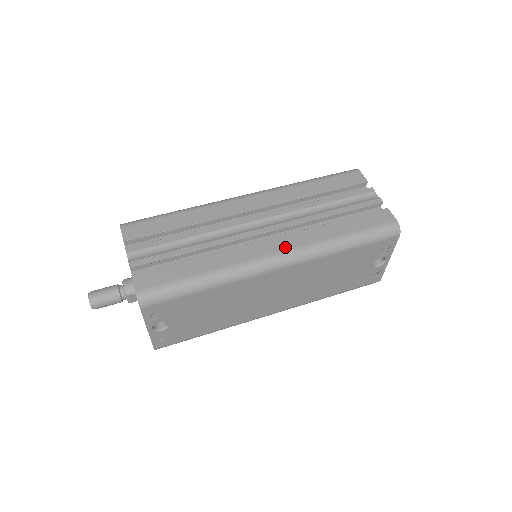
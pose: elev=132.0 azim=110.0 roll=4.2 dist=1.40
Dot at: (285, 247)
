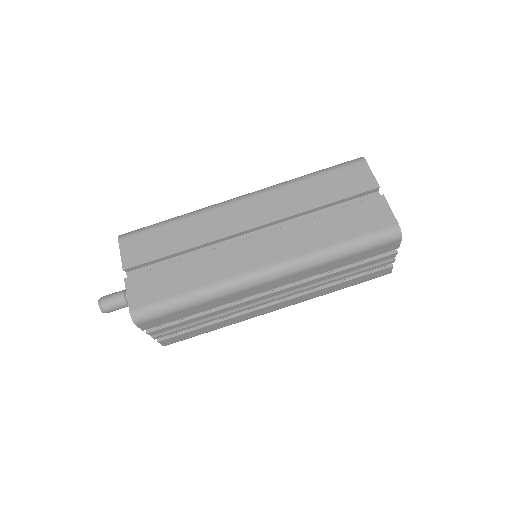
Dot at: (286, 306)
